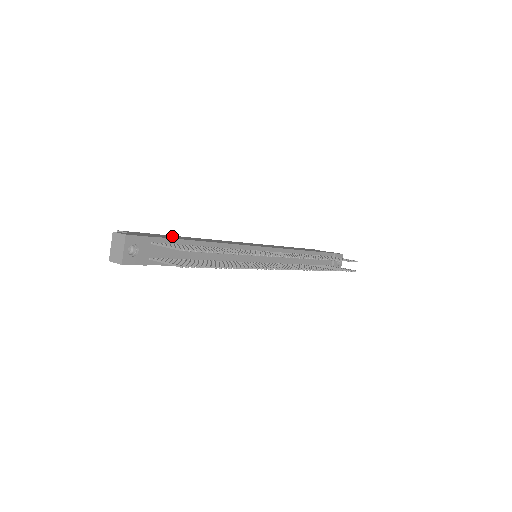
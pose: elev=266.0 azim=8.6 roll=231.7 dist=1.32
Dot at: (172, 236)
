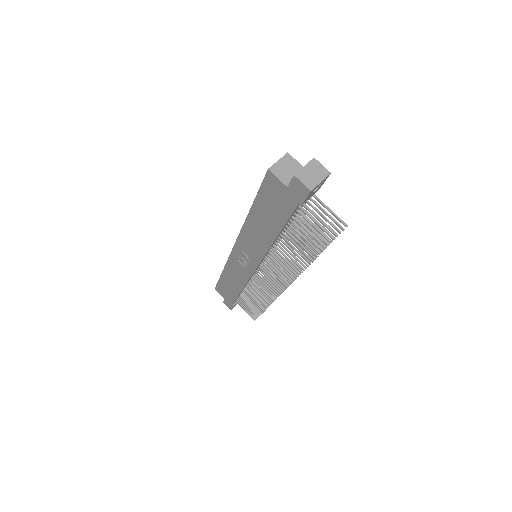
Dot at: occluded
